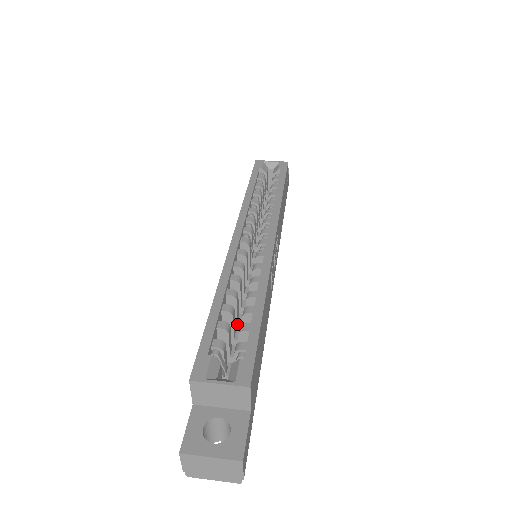
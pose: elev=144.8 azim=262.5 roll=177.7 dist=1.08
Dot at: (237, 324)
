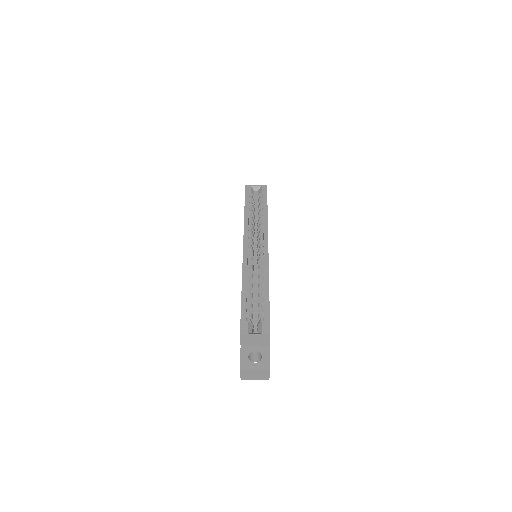
Dot at: (253, 300)
